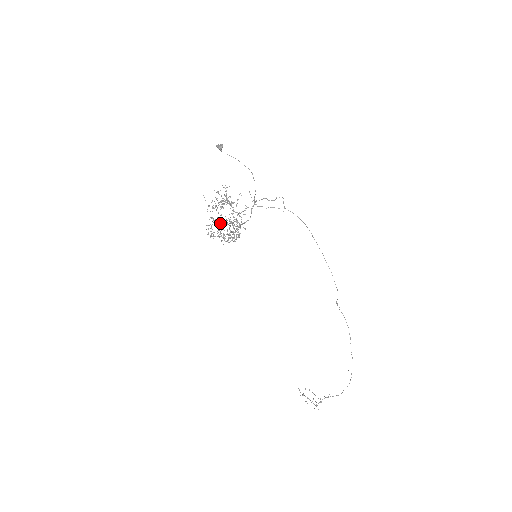
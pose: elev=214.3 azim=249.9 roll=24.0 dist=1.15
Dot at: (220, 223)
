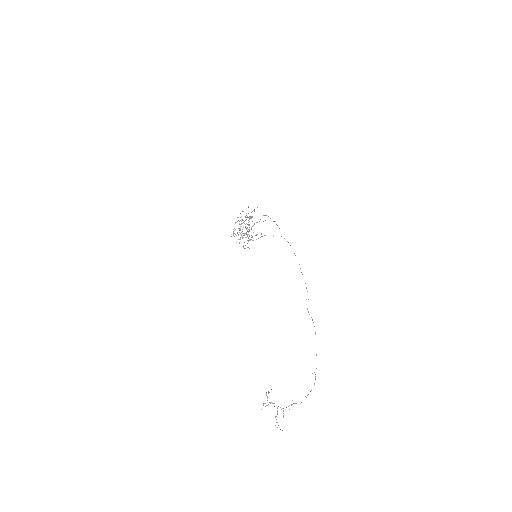
Dot at: occluded
